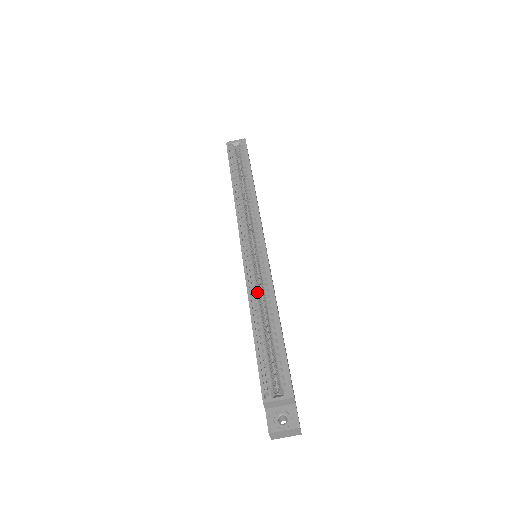
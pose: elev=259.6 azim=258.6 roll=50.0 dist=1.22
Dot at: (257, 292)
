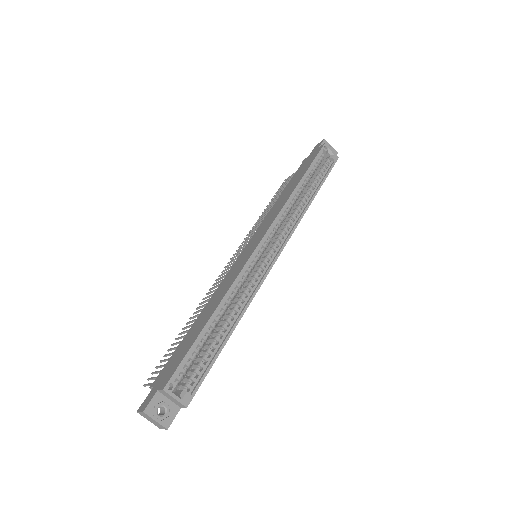
Dot at: (235, 294)
